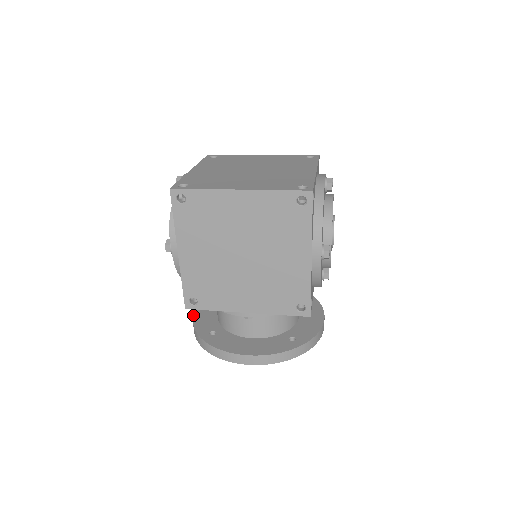
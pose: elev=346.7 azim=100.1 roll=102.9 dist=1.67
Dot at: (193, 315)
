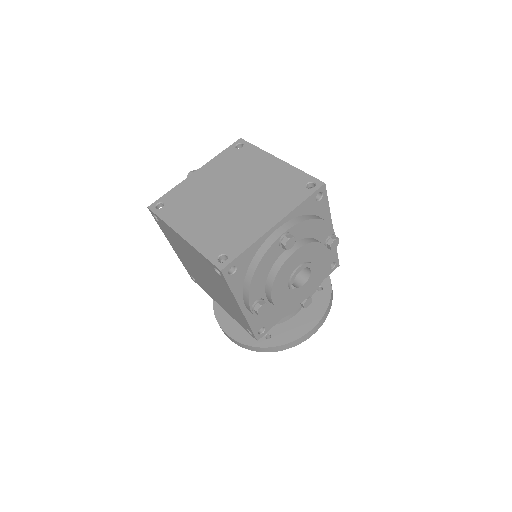
Dot at: occluded
